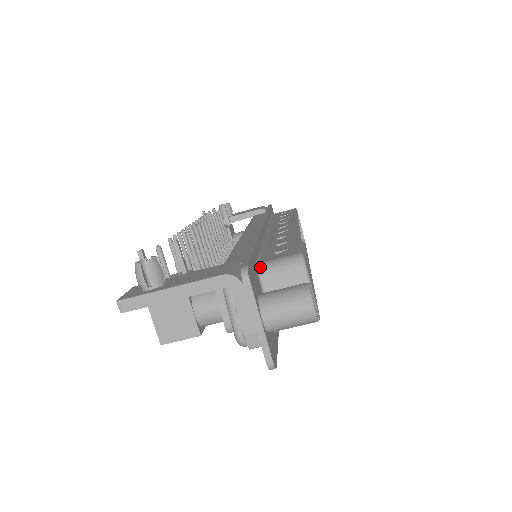
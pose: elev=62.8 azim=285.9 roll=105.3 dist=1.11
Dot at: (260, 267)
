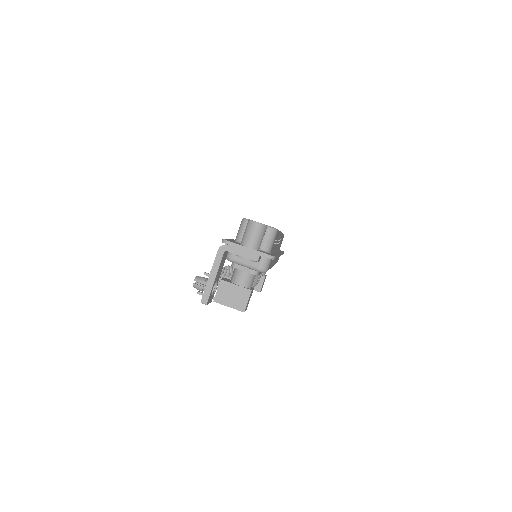
Dot at: (236, 240)
